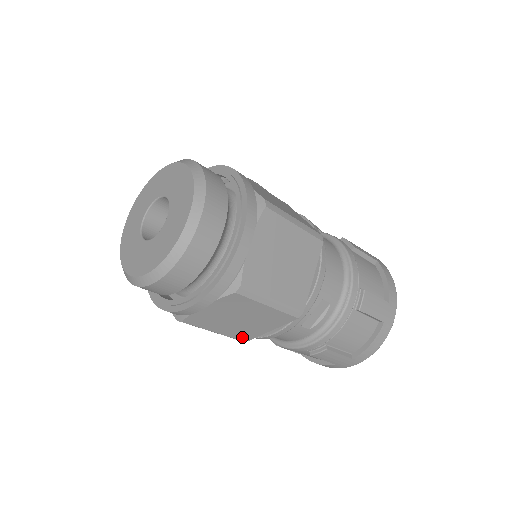
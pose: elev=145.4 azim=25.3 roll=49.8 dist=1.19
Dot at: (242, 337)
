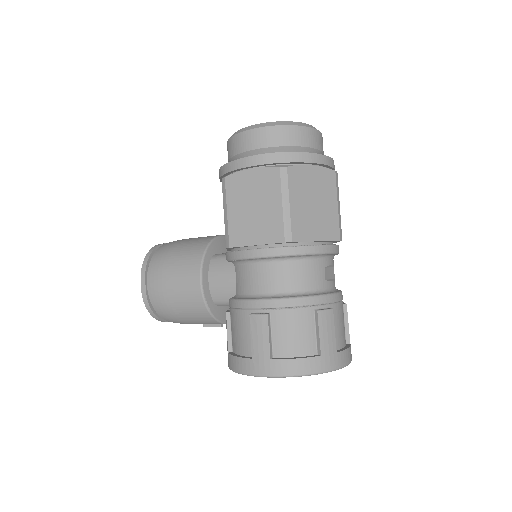
Dot at: (296, 231)
